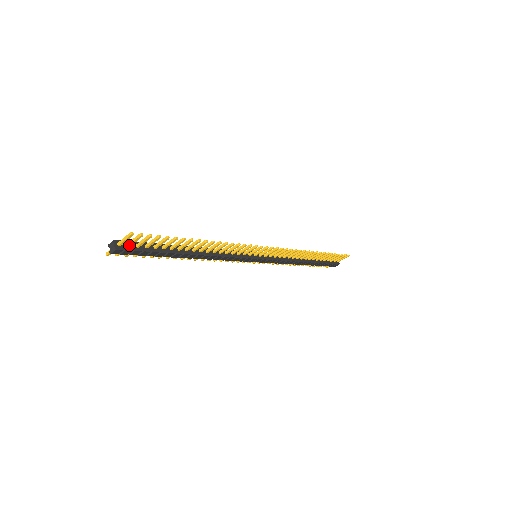
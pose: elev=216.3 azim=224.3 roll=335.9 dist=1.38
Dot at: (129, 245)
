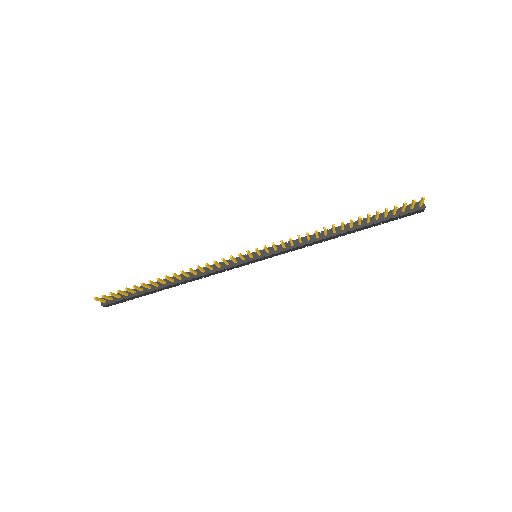
Dot at: (110, 300)
